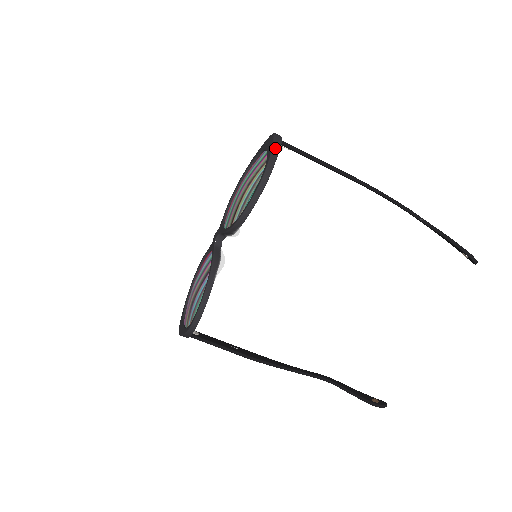
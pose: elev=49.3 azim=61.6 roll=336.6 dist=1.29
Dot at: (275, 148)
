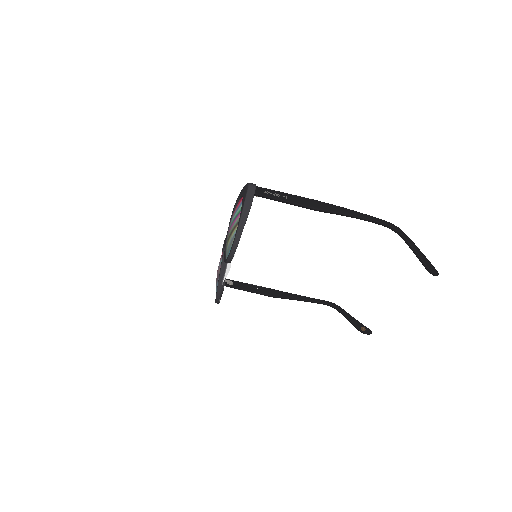
Dot at: (245, 211)
